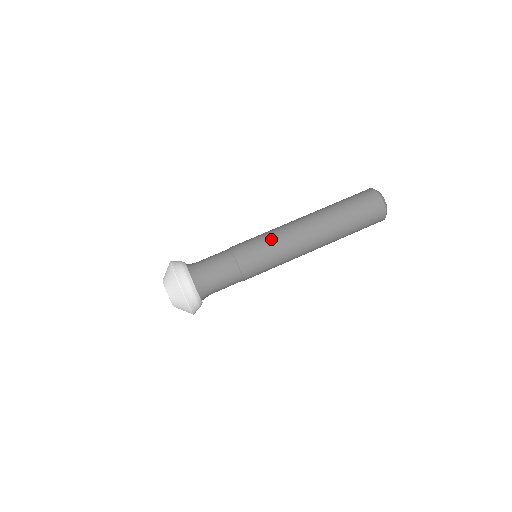
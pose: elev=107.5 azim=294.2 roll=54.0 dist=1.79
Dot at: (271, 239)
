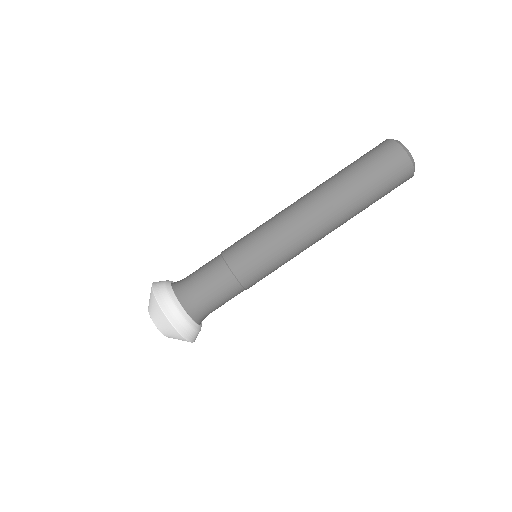
Dot at: (276, 243)
